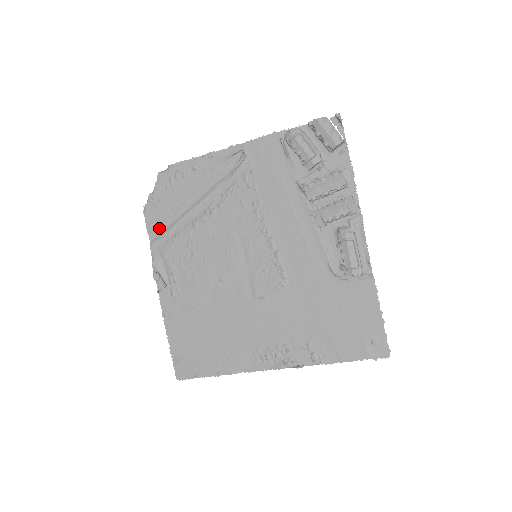
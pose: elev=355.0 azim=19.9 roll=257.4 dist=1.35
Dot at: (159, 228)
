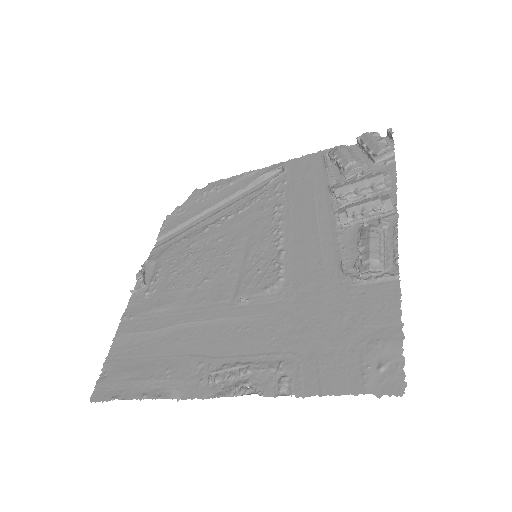
Dot at: (170, 235)
